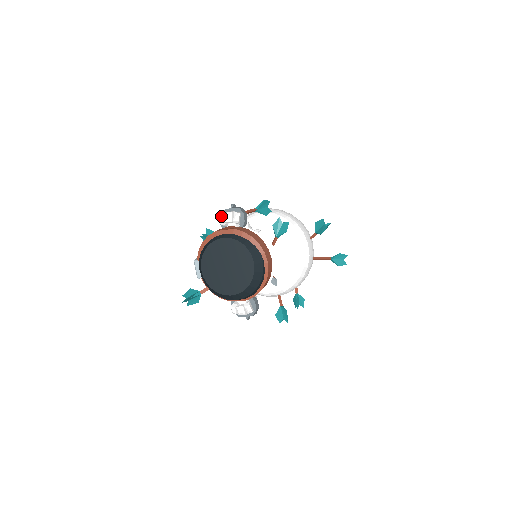
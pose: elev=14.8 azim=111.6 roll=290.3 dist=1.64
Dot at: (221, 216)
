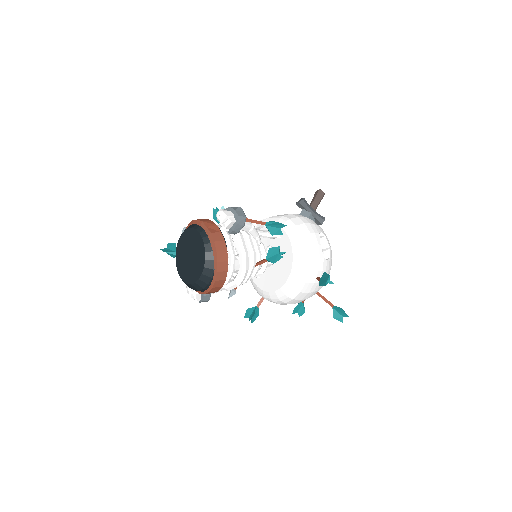
Dot at: (220, 211)
